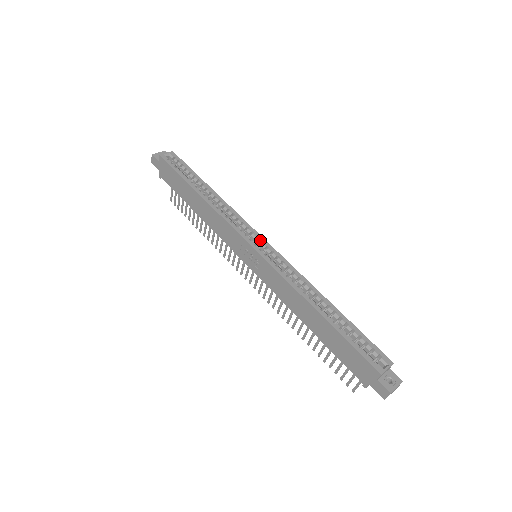
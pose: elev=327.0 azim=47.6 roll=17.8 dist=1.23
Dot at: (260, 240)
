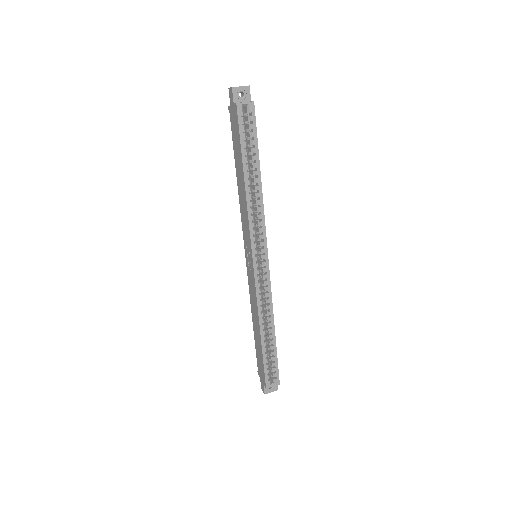
Dot at: (264, 258)
